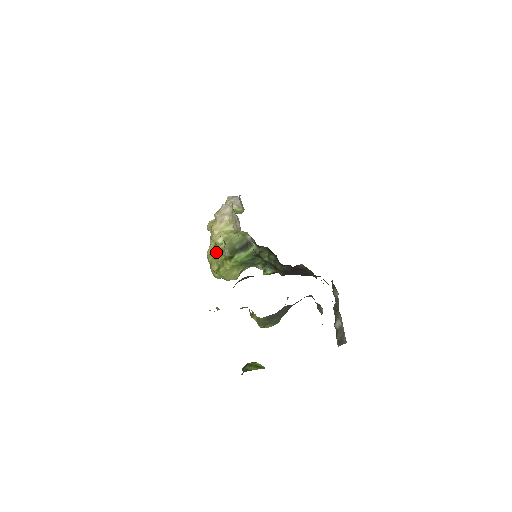
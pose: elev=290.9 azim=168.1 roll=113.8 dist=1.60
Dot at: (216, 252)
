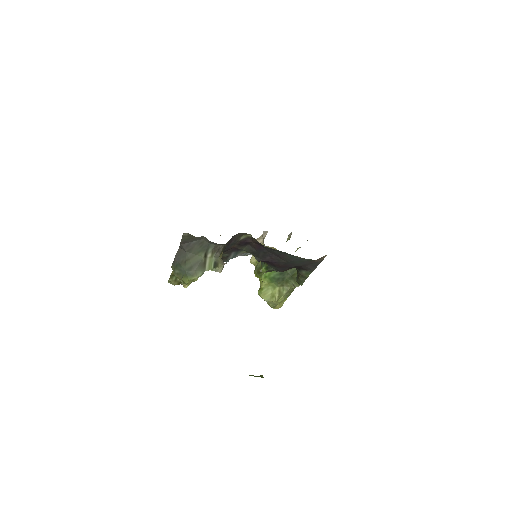
Dot at: occluded
